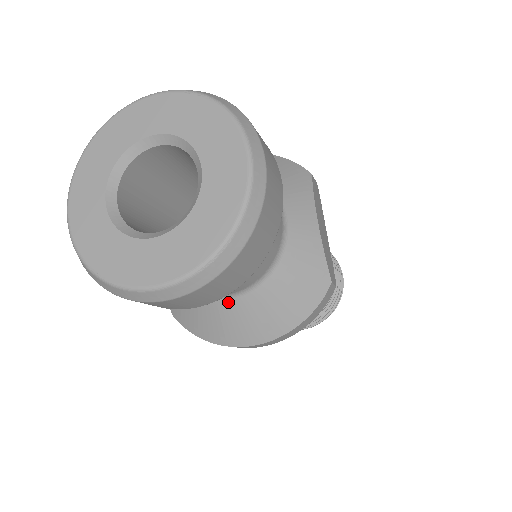
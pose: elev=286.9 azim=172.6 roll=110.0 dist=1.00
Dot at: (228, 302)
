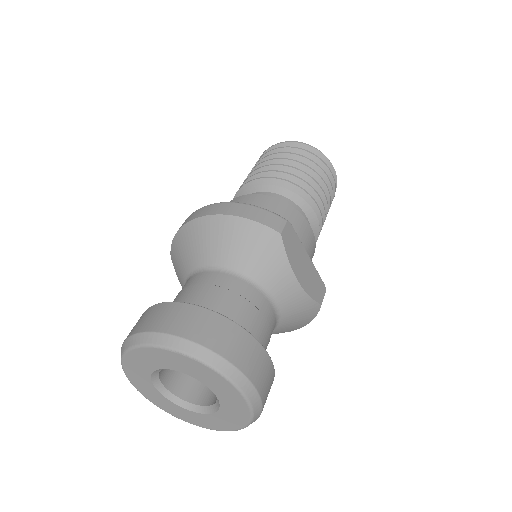
Dot at: occluded
